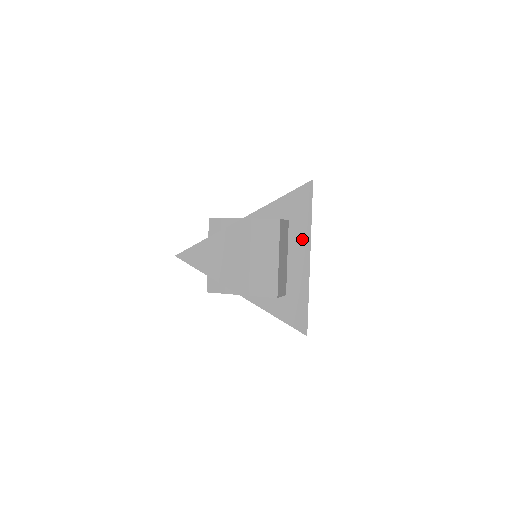
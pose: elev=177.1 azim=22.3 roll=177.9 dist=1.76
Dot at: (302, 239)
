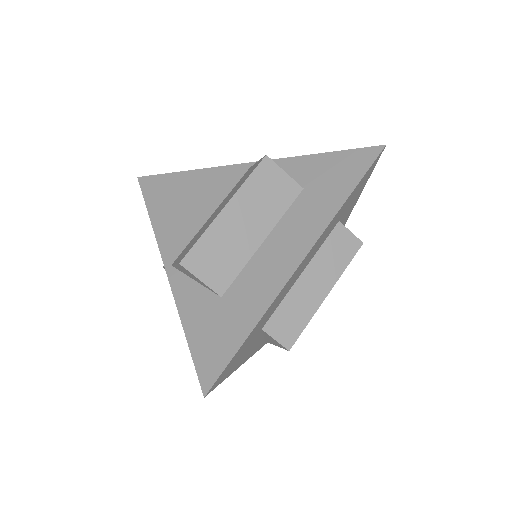
Dot at: (308, 224)
